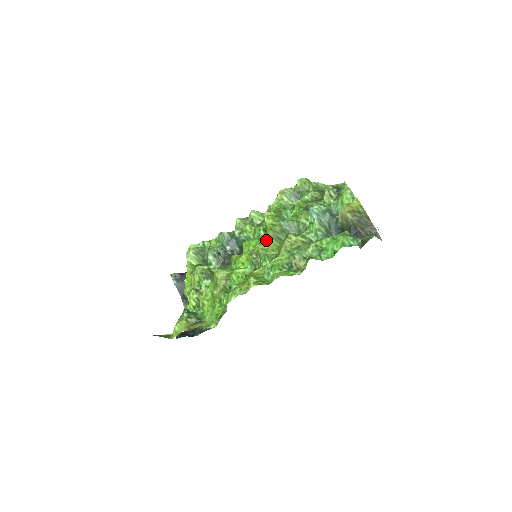
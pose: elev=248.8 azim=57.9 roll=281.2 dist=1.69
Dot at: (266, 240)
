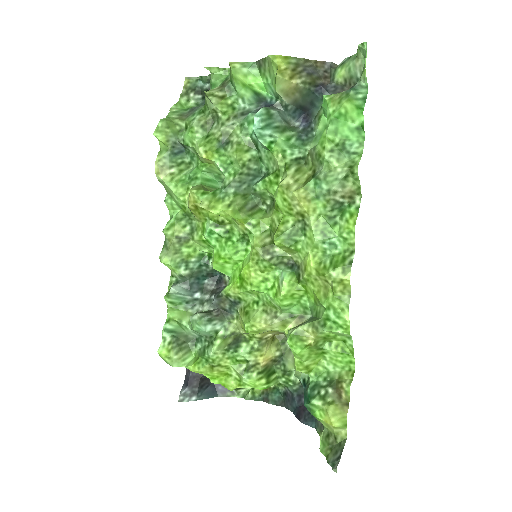
Dot at: (248, 228)
